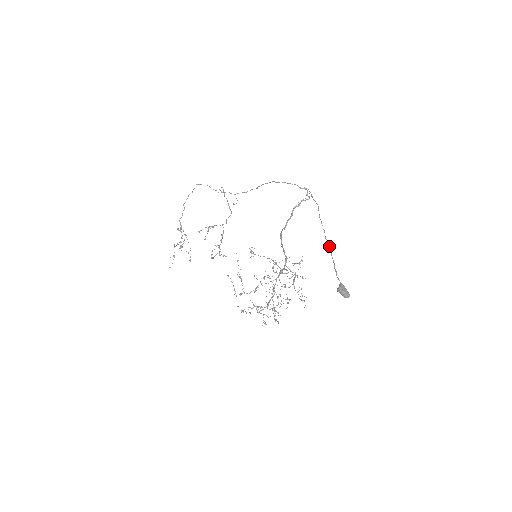
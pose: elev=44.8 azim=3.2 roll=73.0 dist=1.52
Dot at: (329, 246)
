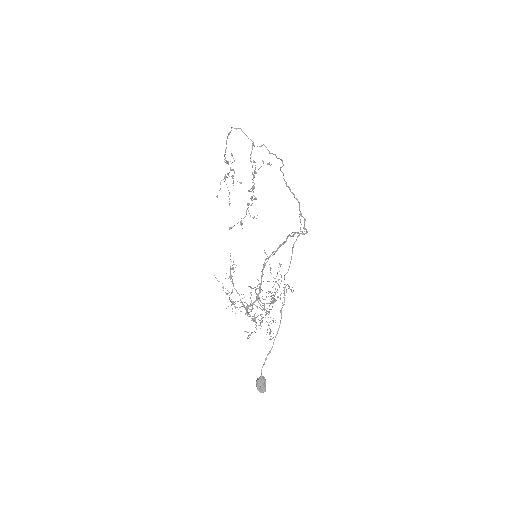
Dot at: (280, 323)
